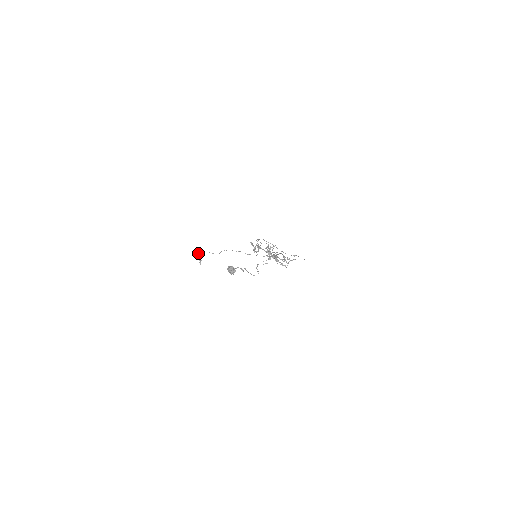
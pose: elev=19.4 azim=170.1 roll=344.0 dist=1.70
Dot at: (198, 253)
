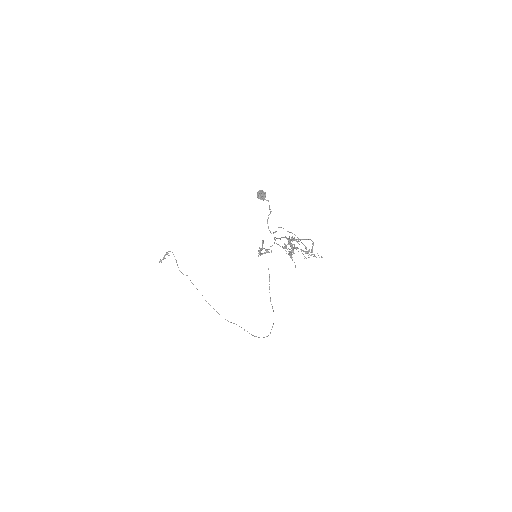
Dot at: (169, 251)
